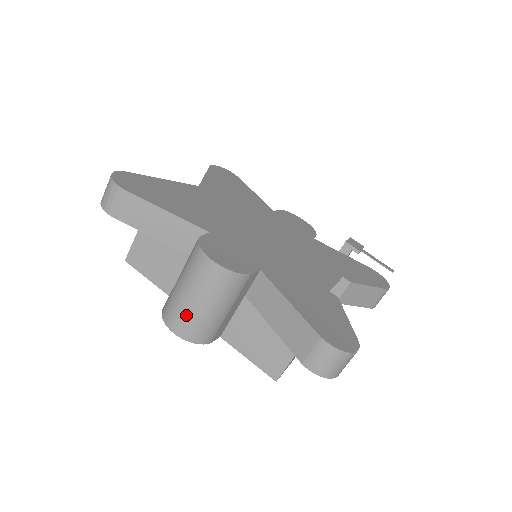
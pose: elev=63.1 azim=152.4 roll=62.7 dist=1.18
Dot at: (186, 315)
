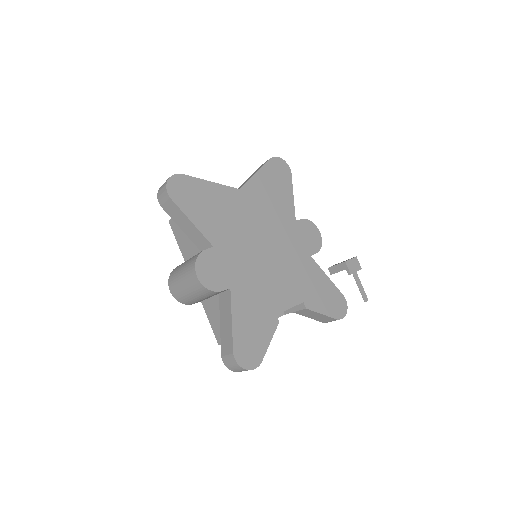
Dot at: (178, 289)
